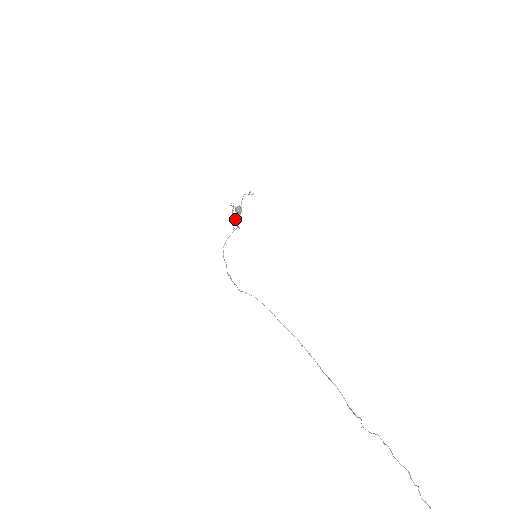
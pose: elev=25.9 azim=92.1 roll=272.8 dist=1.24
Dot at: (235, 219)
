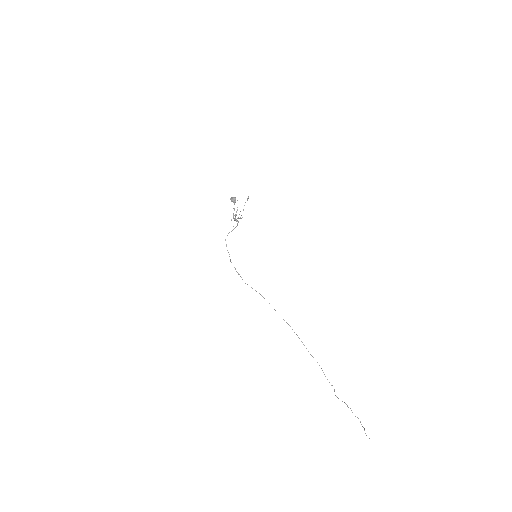
Dot at: (236, 220)
